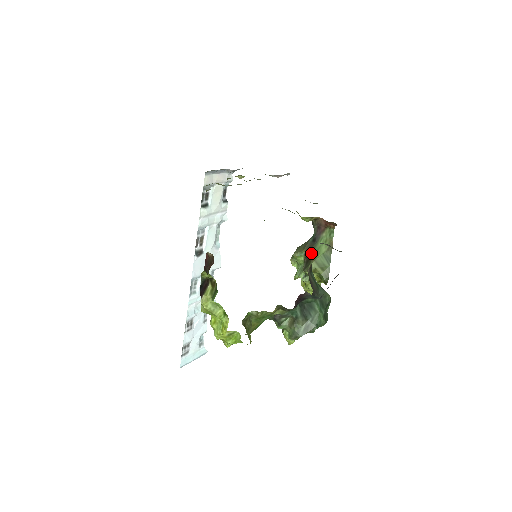
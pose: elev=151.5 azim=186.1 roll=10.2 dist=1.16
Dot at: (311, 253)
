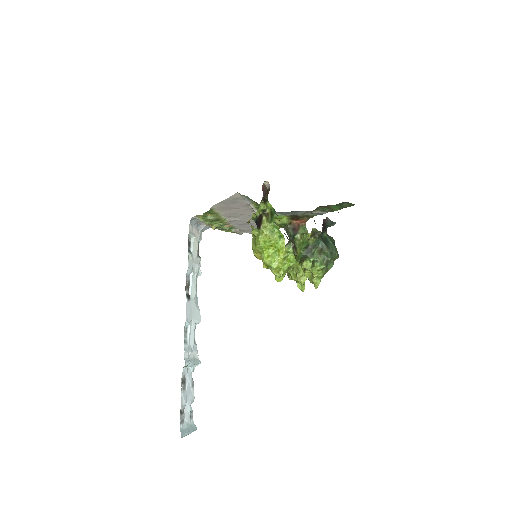
Dot at: occluded
